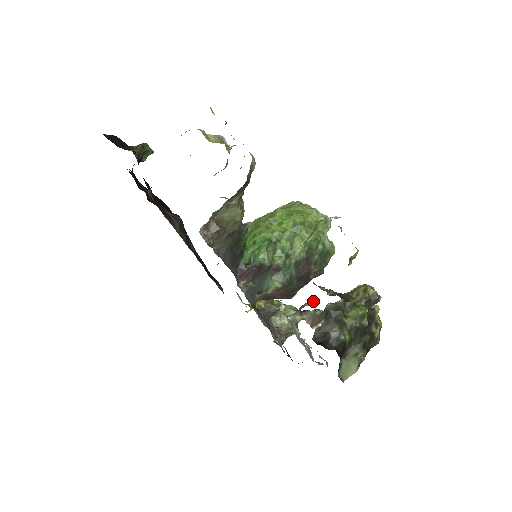
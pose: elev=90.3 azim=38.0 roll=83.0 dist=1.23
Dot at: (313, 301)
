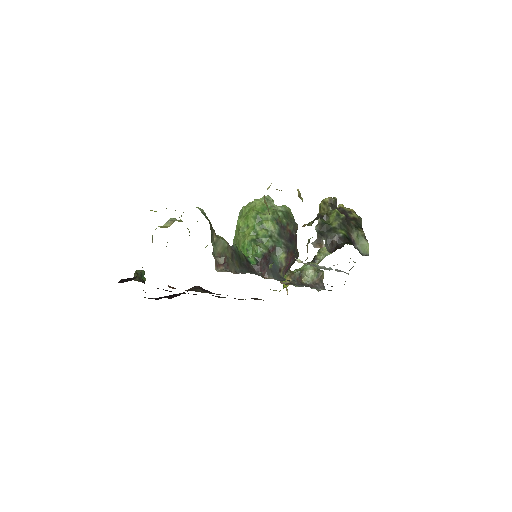
Dot at: (308, 239)
